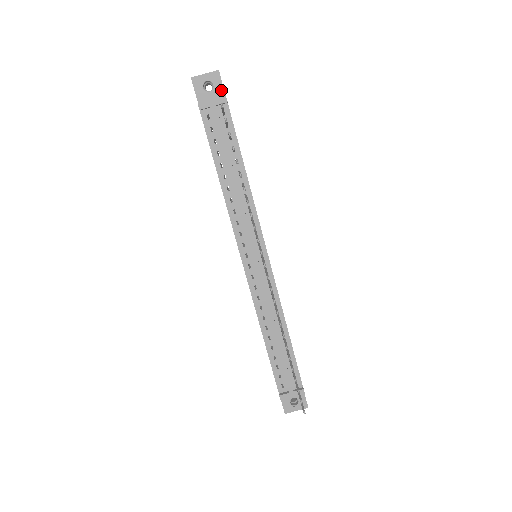
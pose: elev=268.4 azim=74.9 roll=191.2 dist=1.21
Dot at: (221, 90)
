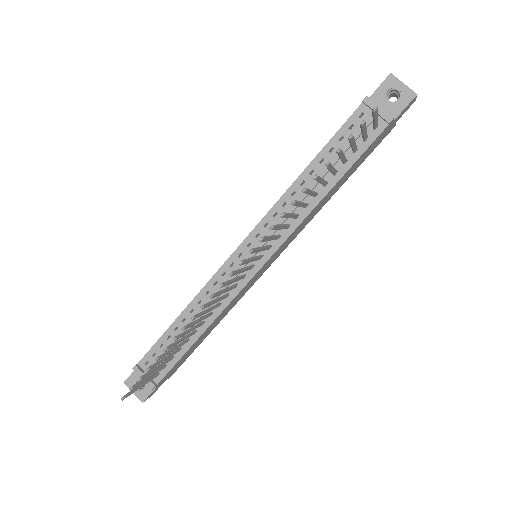
Dot at: (398, 110)
